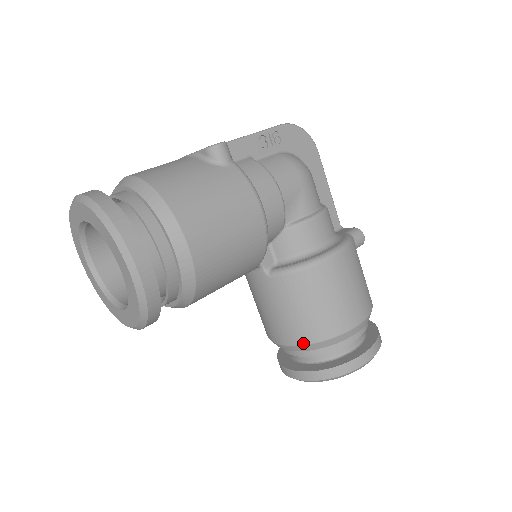
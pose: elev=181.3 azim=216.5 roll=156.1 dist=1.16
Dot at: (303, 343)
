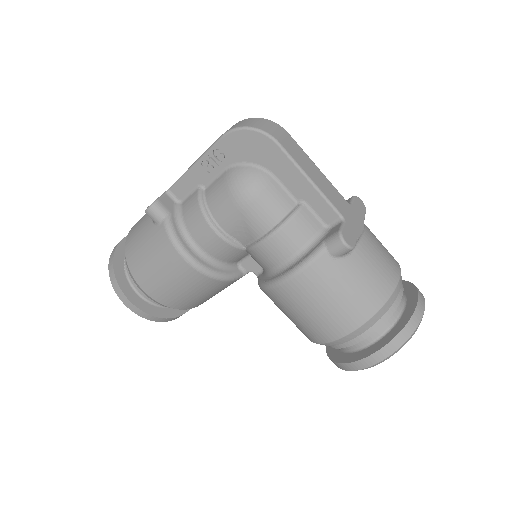
Dot at: occluded
